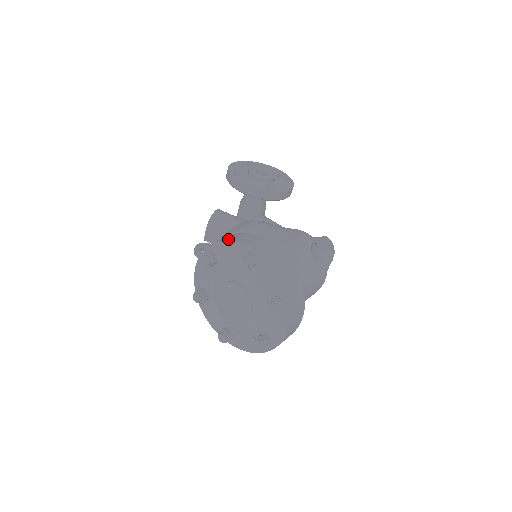
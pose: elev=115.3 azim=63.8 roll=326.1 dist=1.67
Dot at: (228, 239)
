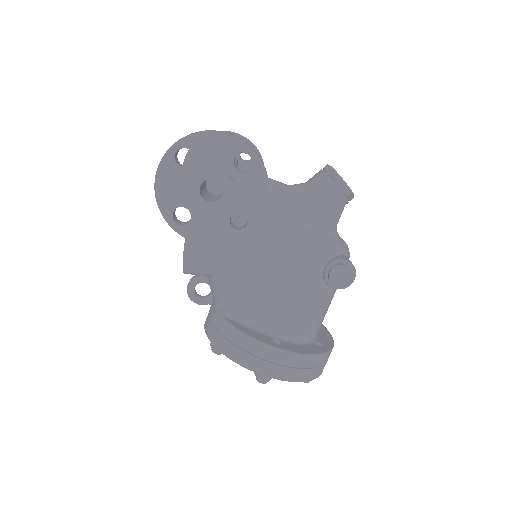
Dot at: (232, 357)
